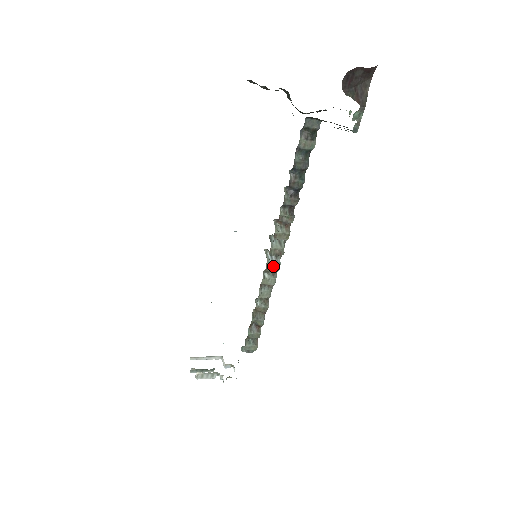
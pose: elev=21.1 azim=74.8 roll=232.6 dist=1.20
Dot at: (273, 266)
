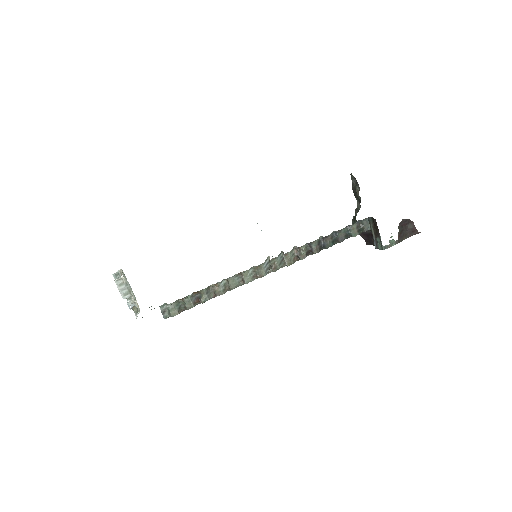
Dot at: (261, 271)
